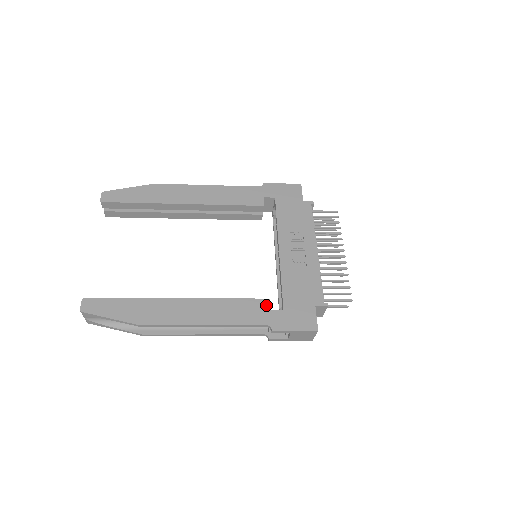
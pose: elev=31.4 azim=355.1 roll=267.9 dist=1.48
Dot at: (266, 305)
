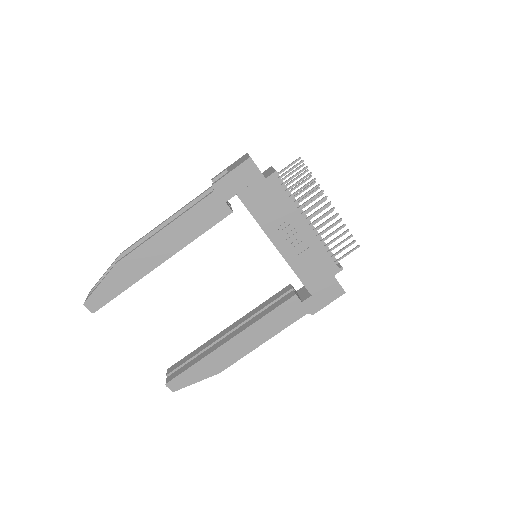
Dot at: (296, 301)
